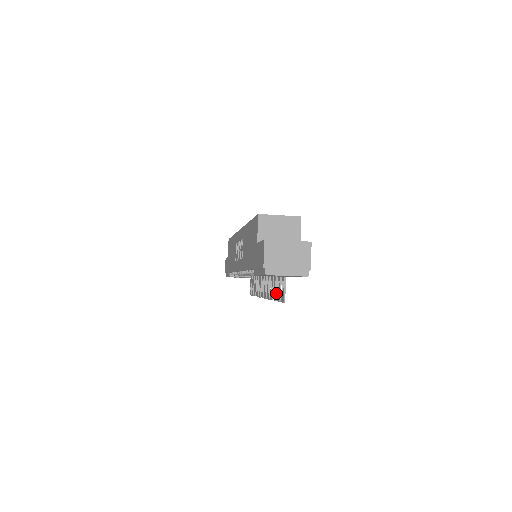
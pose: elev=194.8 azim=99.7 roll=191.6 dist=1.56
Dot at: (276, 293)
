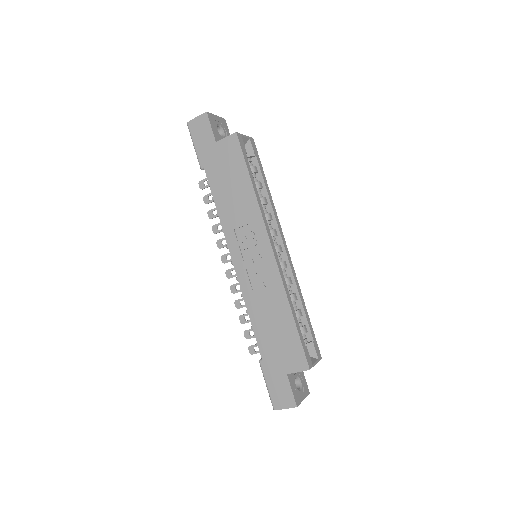
Dot at: occluded
